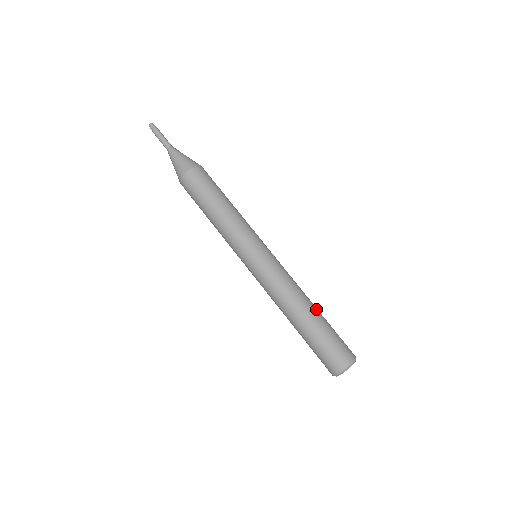
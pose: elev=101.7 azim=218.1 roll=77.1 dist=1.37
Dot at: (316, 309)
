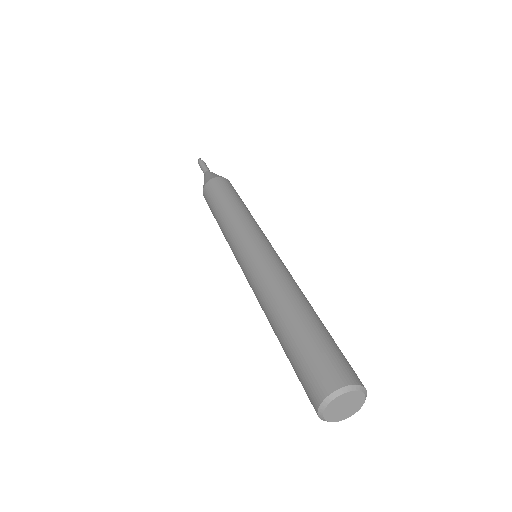
Dot at: occluded
